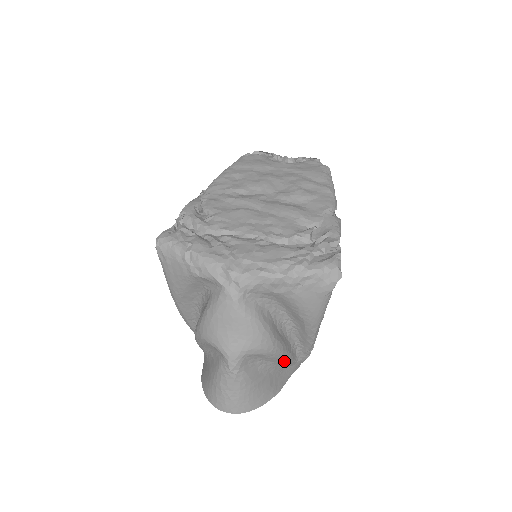
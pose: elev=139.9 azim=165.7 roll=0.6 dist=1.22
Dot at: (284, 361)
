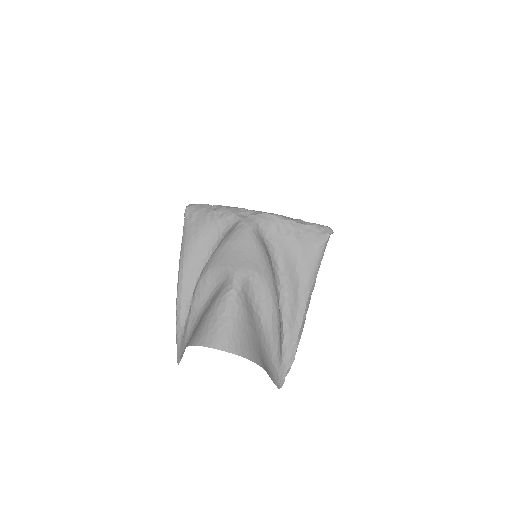
Dot at: (274, 332)
